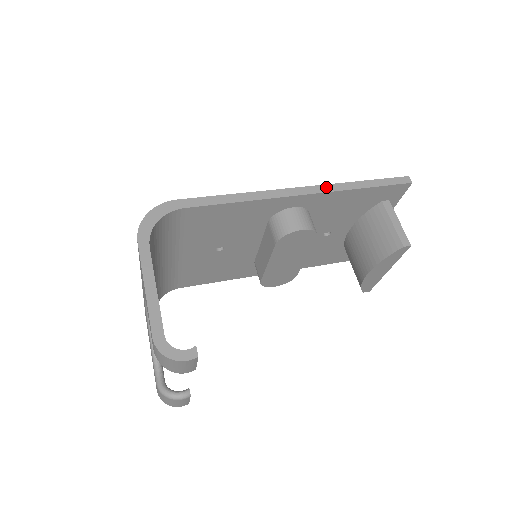
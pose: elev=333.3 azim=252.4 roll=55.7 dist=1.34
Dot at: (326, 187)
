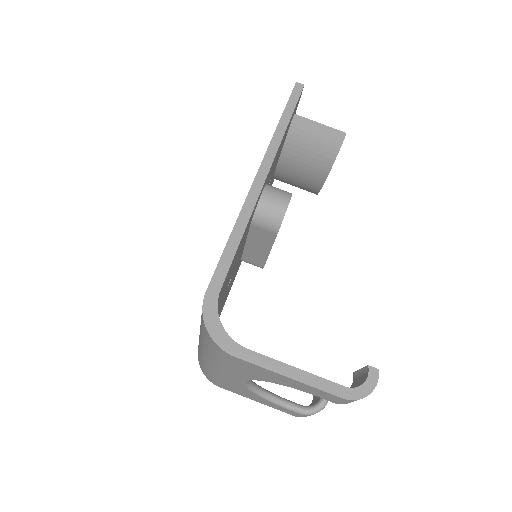
Dot at: (269, 153)
